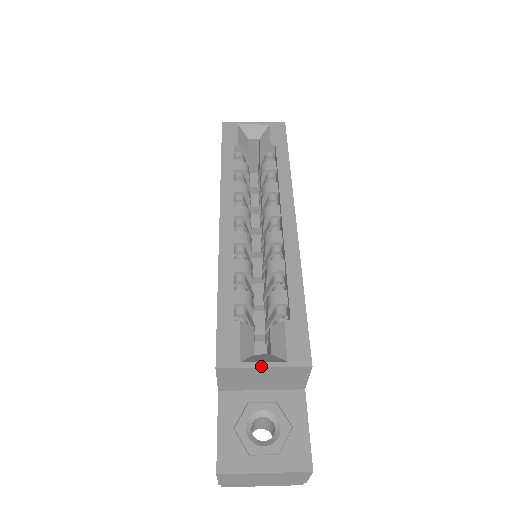
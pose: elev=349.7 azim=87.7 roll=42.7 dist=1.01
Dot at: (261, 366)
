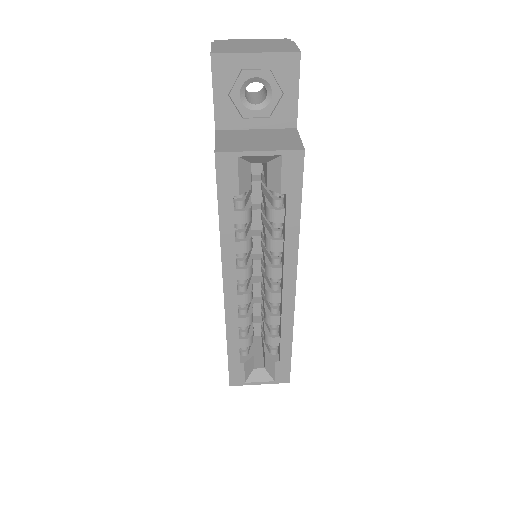
Dot at: occluded
